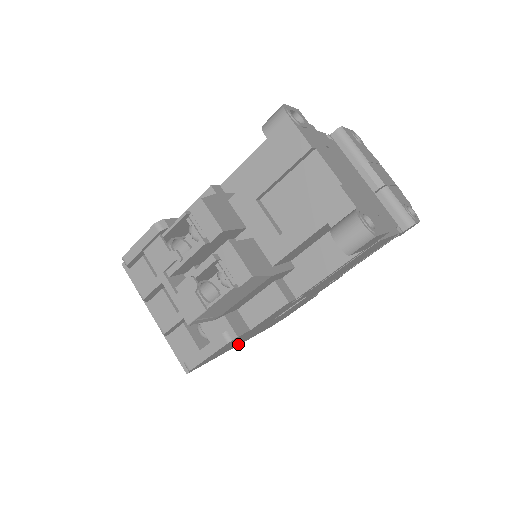
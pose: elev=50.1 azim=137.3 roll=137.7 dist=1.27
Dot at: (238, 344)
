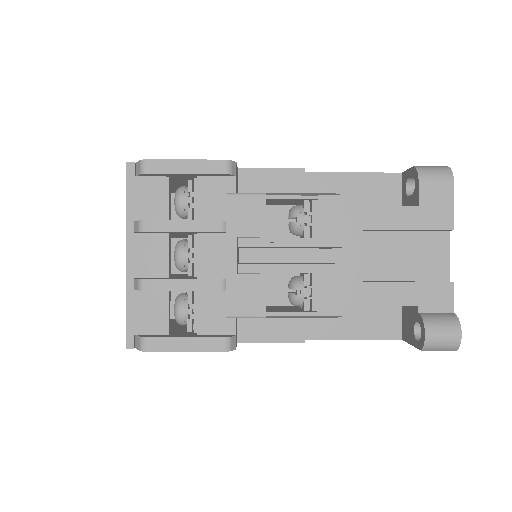
Dot at: occluded
